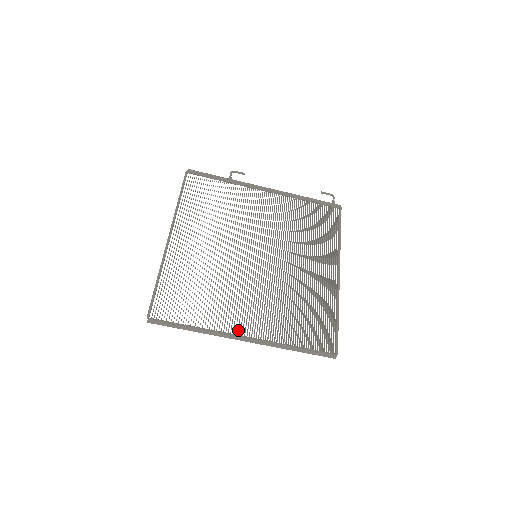
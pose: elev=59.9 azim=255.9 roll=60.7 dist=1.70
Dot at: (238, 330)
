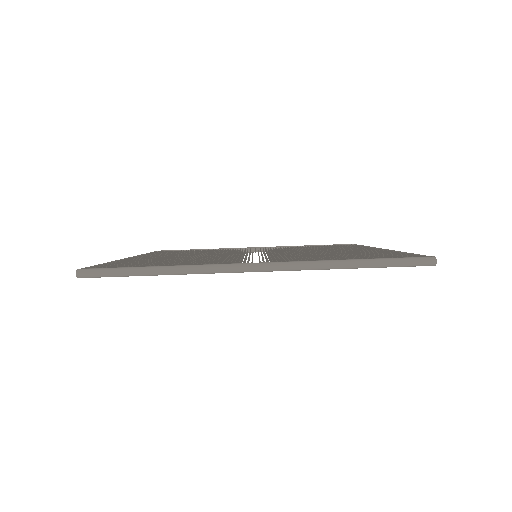
Dot at: occluded
